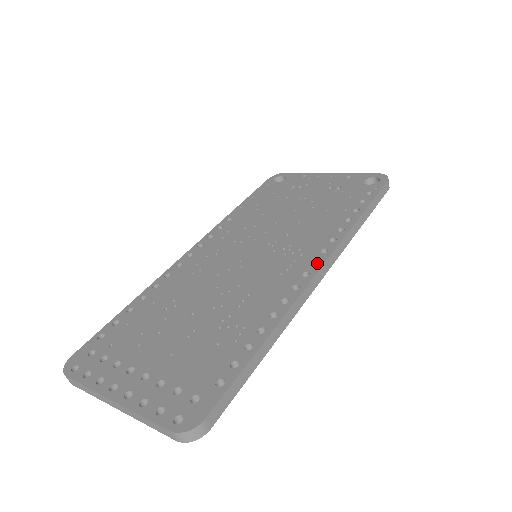
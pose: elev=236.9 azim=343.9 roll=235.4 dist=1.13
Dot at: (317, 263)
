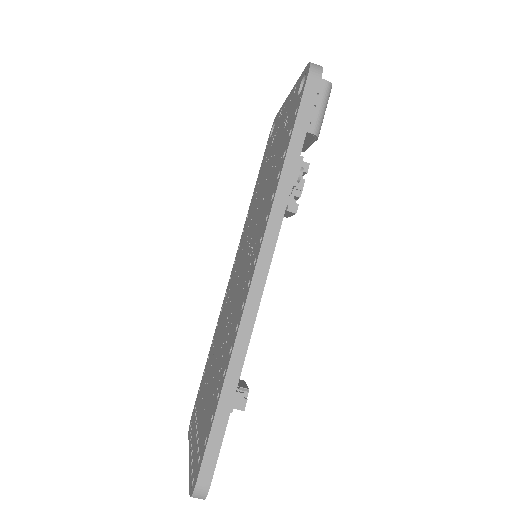
Dot at: occluded
